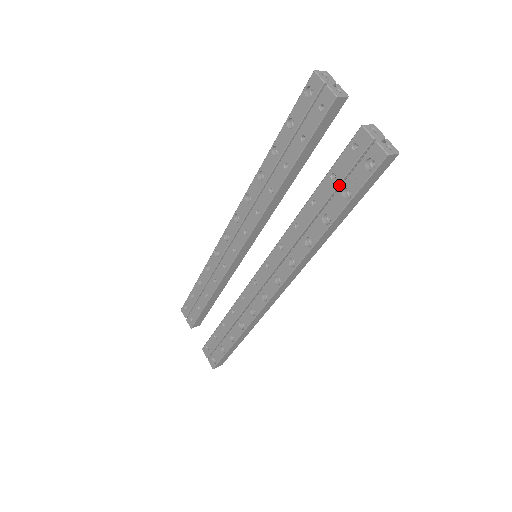
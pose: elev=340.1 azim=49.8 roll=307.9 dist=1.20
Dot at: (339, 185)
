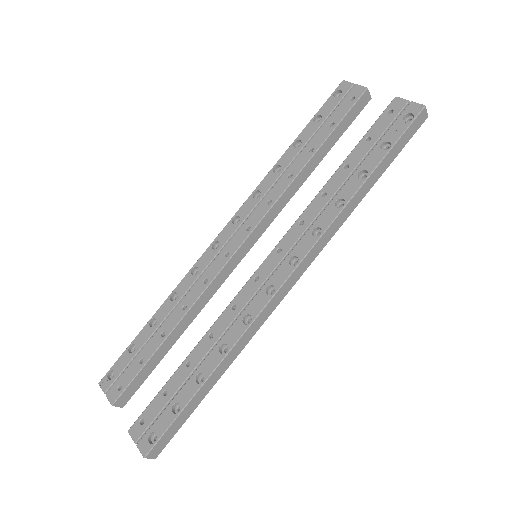
Dot at: (375, 144)
